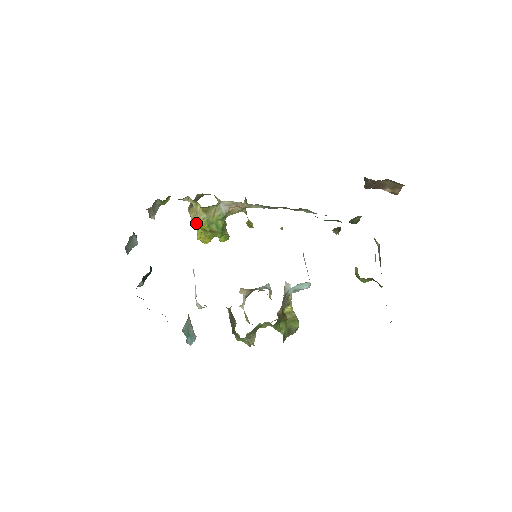
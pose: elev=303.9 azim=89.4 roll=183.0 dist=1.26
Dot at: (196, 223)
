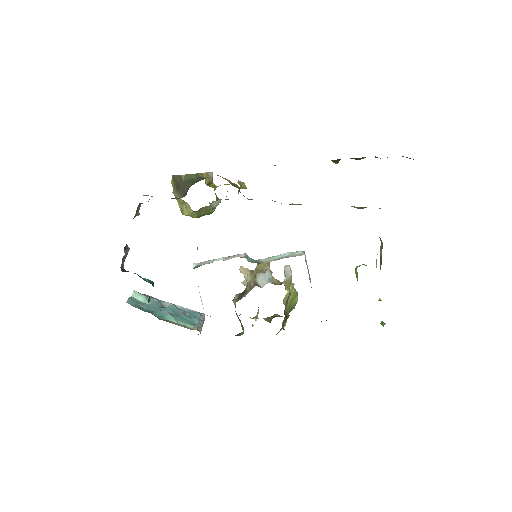
Dot at: (186, 215)
